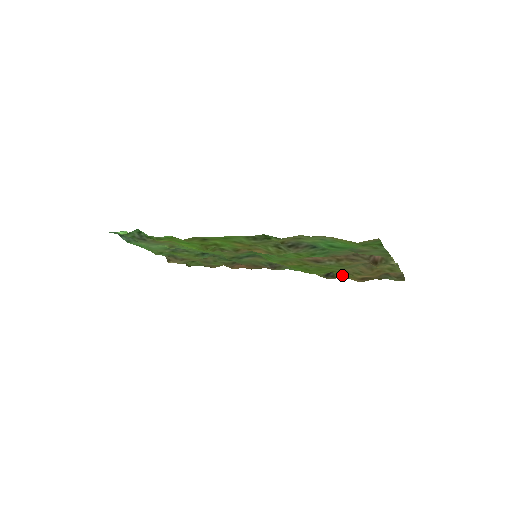
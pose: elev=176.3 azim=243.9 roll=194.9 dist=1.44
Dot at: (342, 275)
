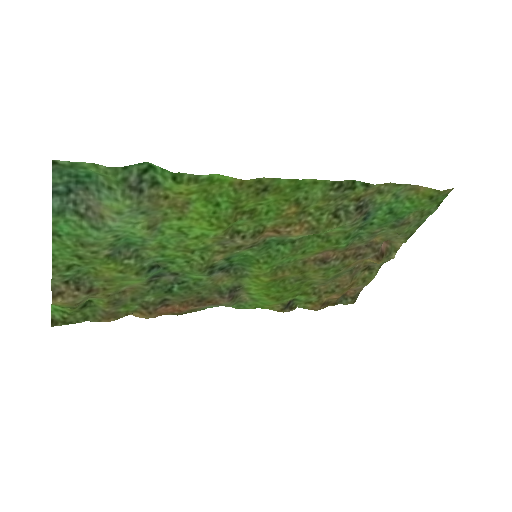
Dot at: (302, 303)
